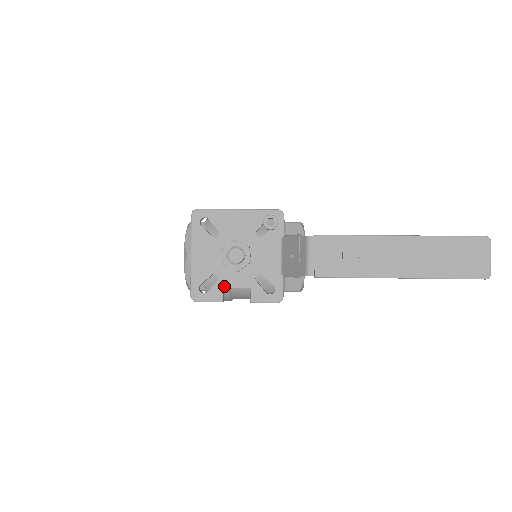
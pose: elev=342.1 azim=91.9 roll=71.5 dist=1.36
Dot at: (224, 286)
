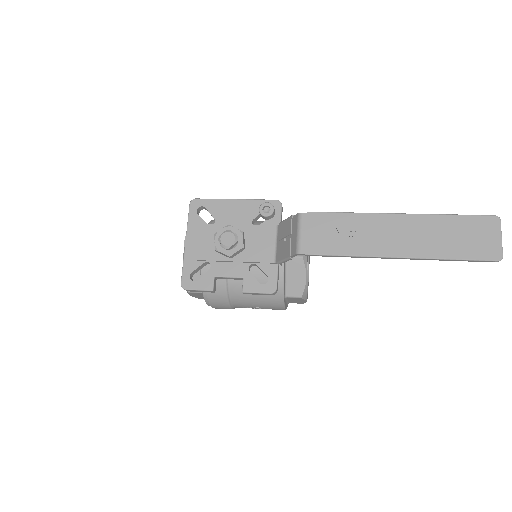
Dot at: (216, 274)
